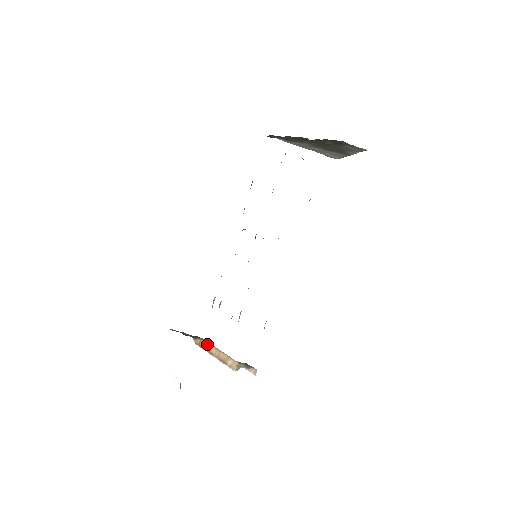
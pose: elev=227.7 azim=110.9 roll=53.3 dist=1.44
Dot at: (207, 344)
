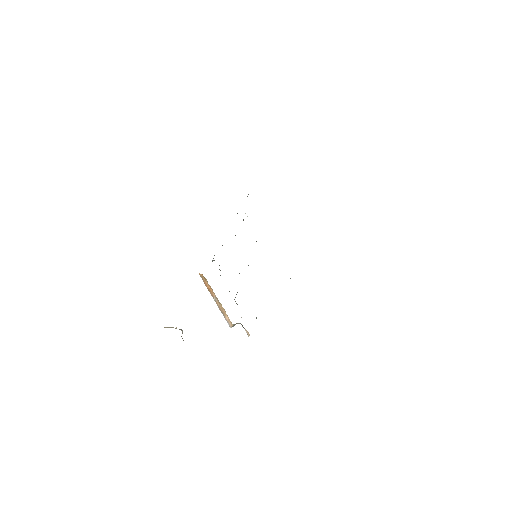
Dot at: (209, 285)
